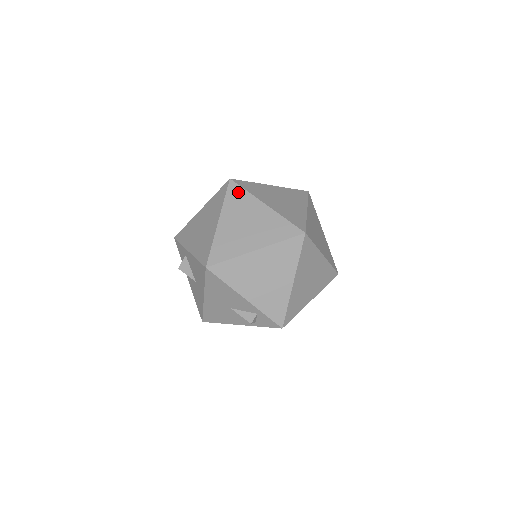
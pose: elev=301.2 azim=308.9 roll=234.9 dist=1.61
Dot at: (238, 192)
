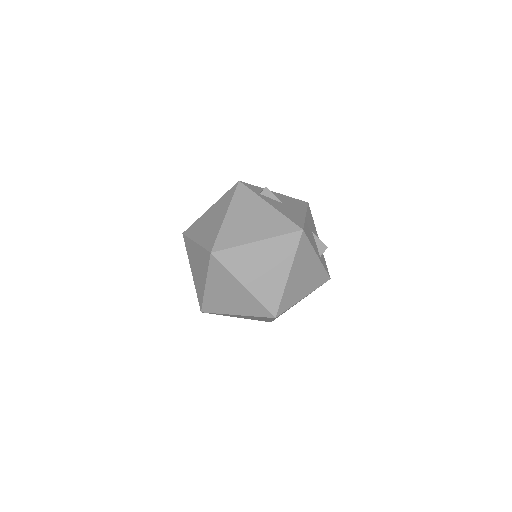
Dot at: (219, 267)
